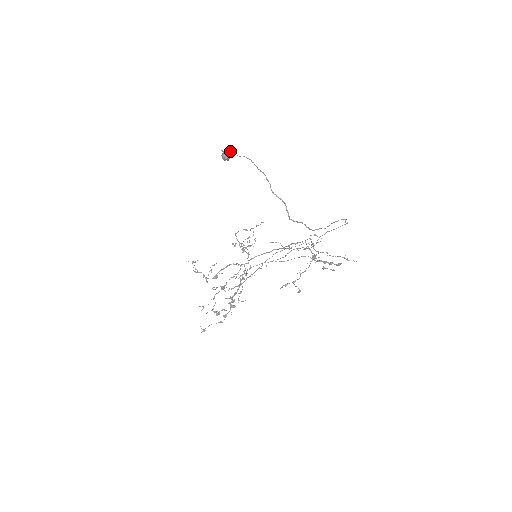
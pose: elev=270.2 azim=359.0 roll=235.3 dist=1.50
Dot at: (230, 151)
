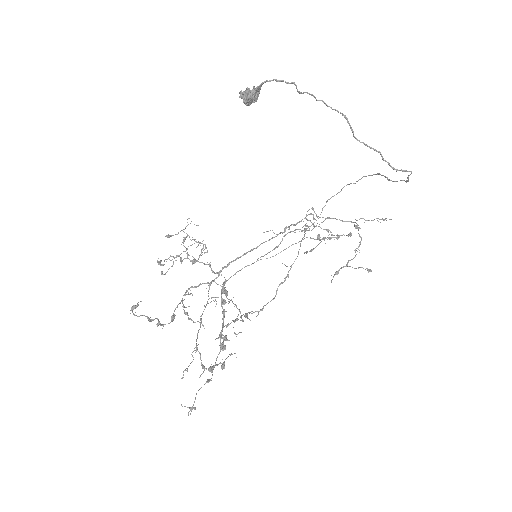
Dot at: (260, 88)
